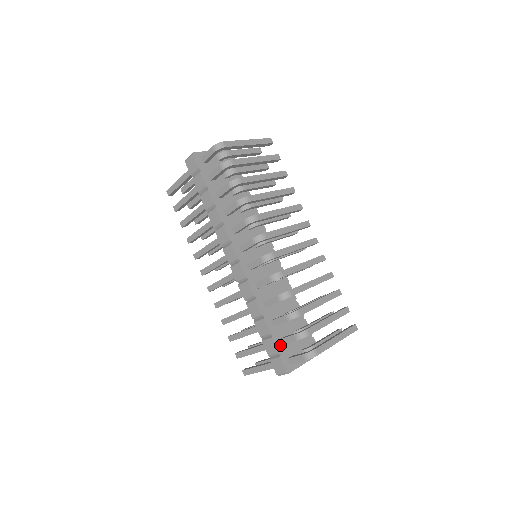
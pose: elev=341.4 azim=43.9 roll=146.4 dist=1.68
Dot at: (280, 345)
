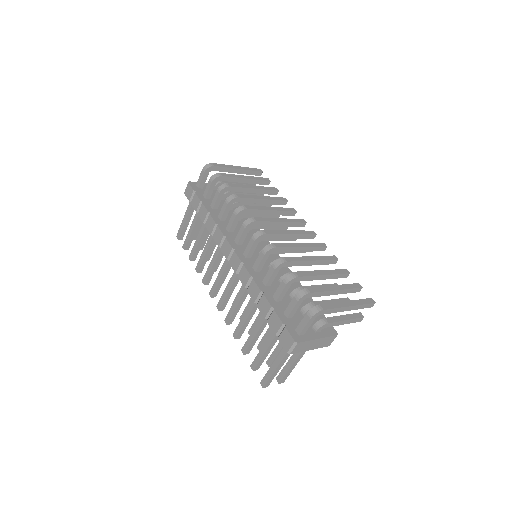
Dot at: (285, 318)
